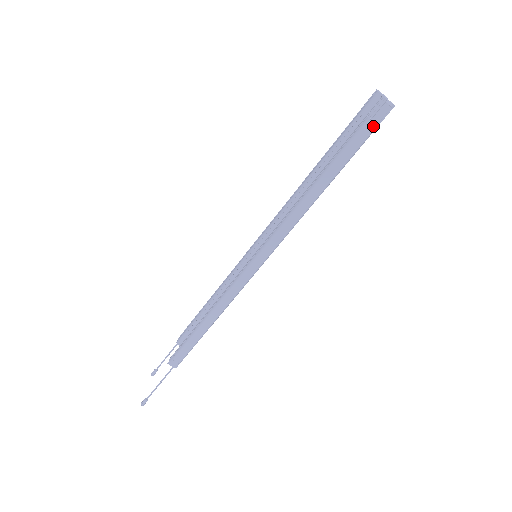
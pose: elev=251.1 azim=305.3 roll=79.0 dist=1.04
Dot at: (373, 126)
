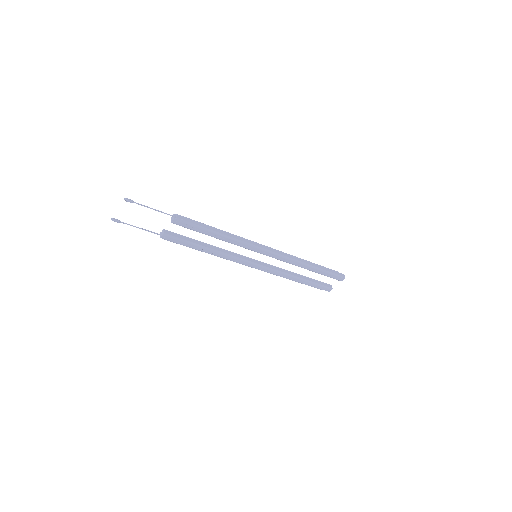
Dot at: (337, 274)
